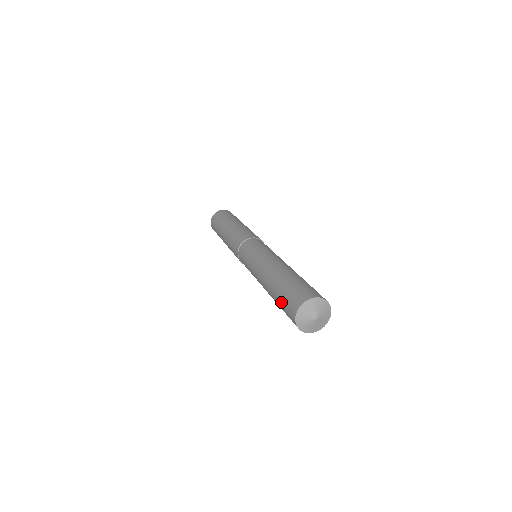
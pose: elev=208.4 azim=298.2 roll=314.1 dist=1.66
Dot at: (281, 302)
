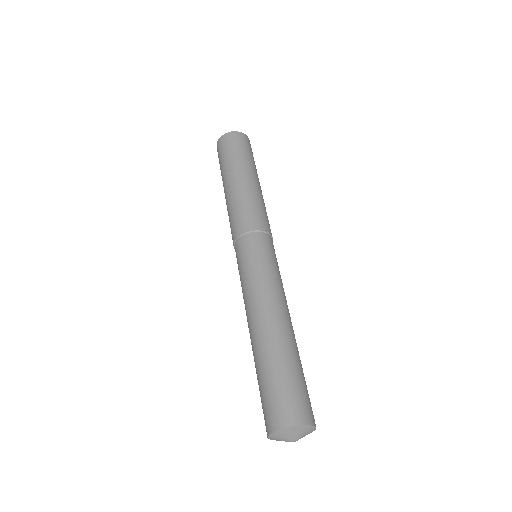
Dot at: (263, 388)
